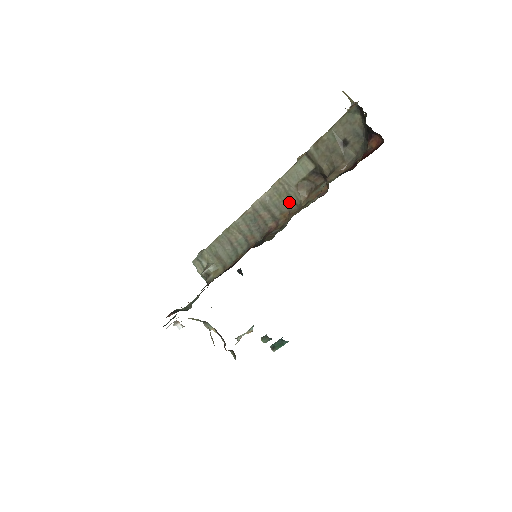
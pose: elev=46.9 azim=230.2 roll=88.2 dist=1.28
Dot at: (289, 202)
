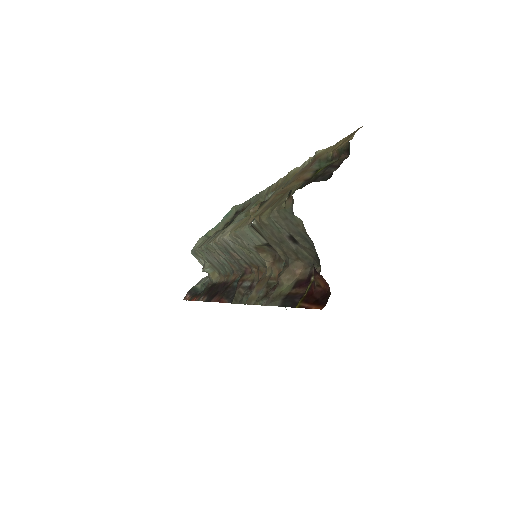
Dot at: (254, 258)
